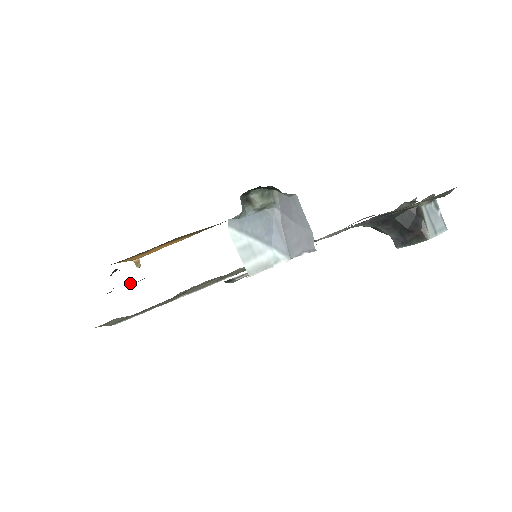
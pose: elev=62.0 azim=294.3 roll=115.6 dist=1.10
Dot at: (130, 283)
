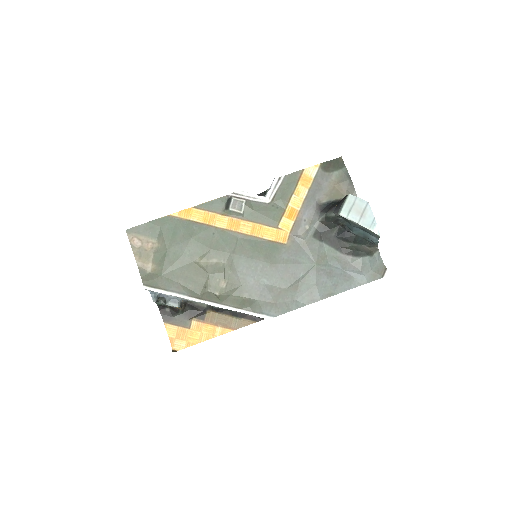
Dot at: (168, 301)
